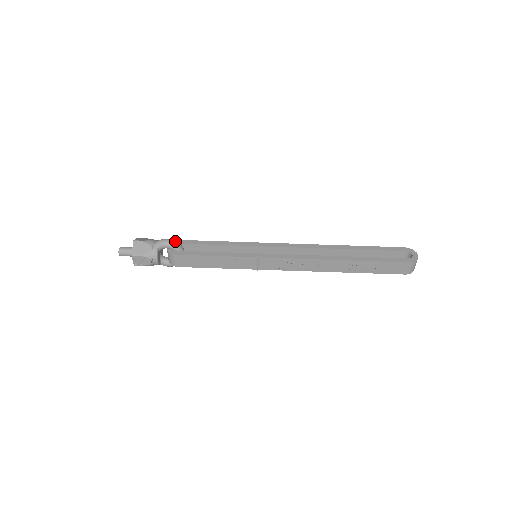
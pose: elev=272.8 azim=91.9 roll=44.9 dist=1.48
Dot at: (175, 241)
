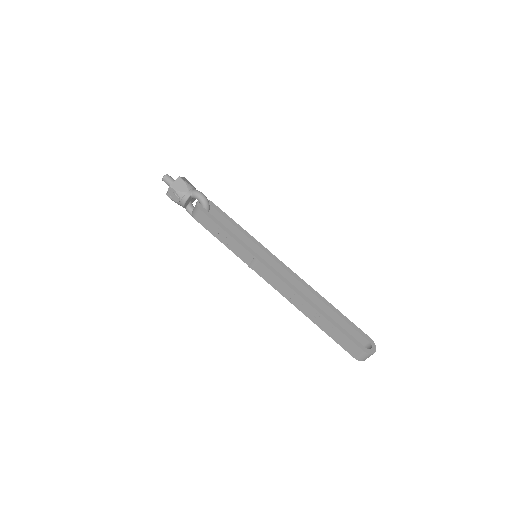
Dot at: (207, 199)
